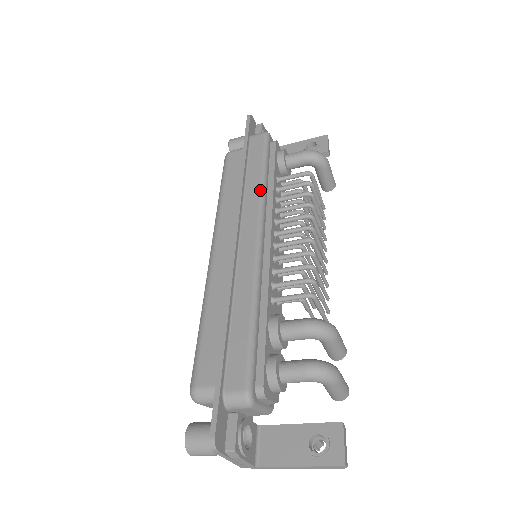
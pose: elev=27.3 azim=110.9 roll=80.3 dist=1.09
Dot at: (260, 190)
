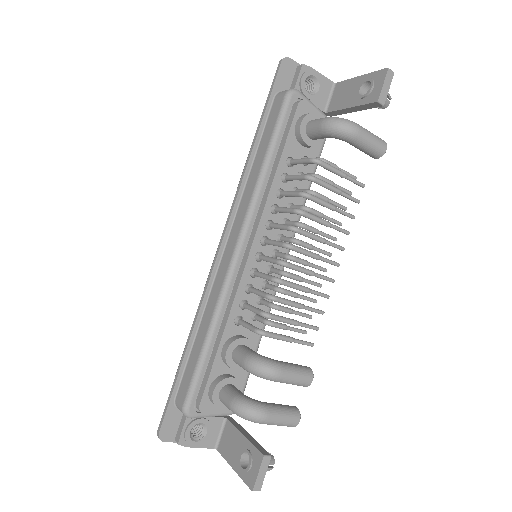
Dot at: (254, 187)
